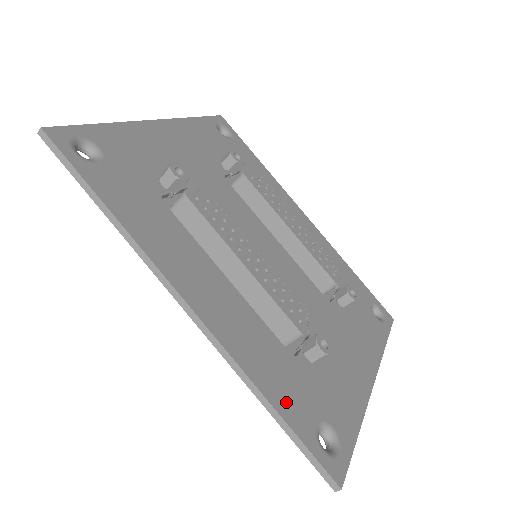
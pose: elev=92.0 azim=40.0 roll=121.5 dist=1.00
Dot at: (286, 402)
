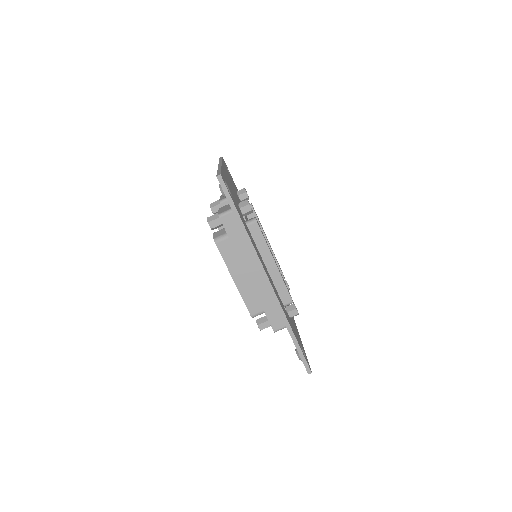
Dot at: (294, 333)
